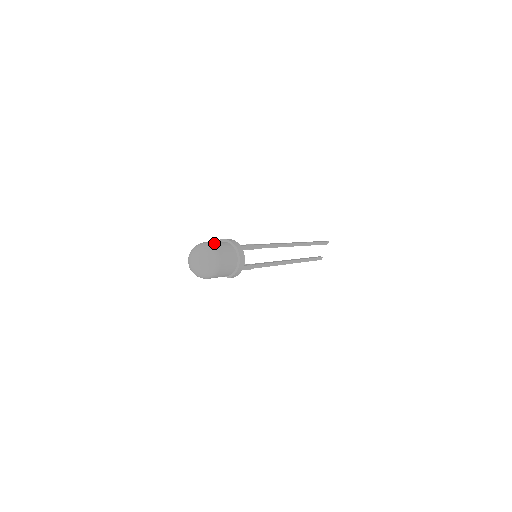
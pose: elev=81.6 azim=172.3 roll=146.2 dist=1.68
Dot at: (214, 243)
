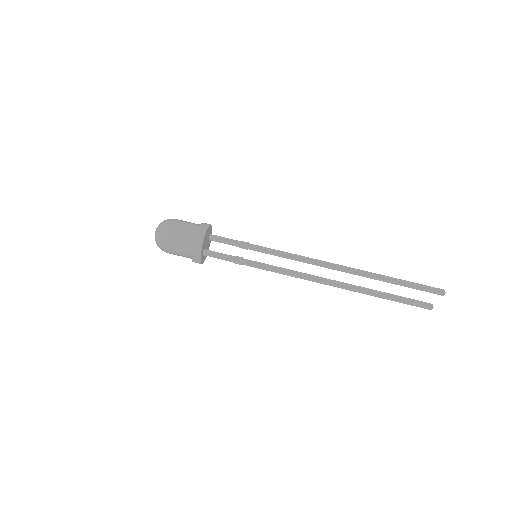
Dot at: occluded
